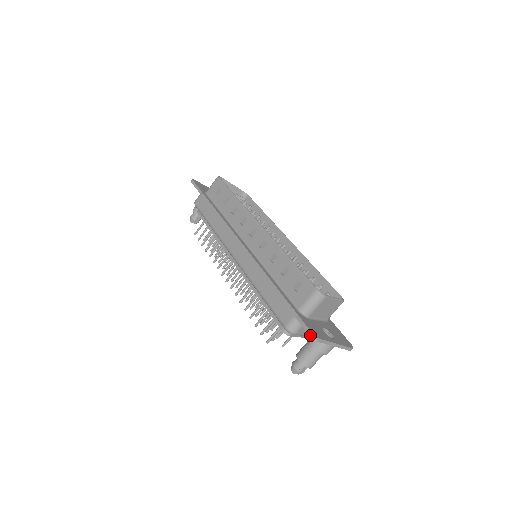
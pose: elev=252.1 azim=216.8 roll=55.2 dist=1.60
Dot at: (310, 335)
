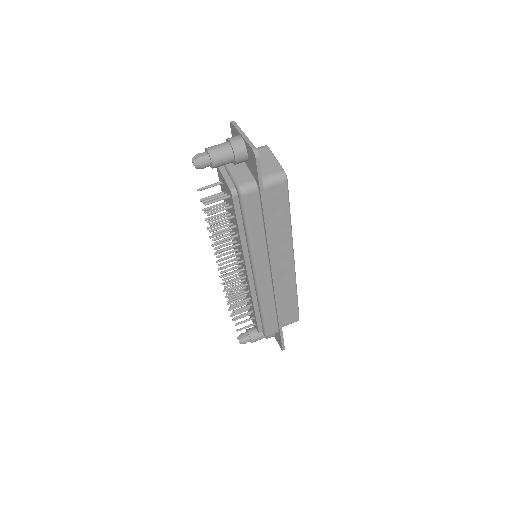
Dot at: occluded
